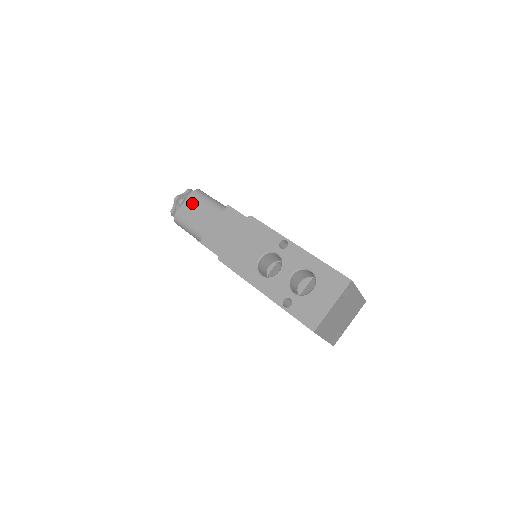
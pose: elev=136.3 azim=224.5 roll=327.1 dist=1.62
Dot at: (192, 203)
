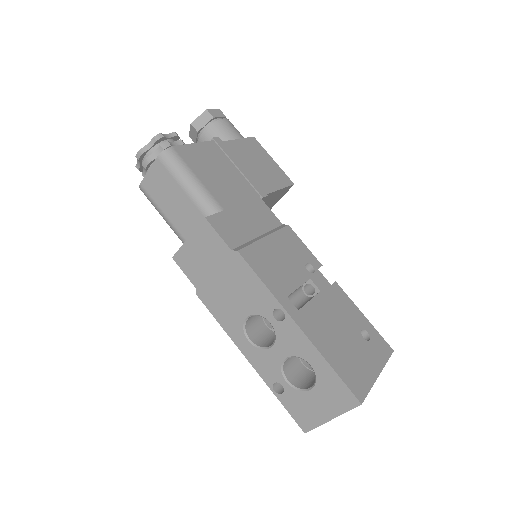
Dot at: (160, 177)
